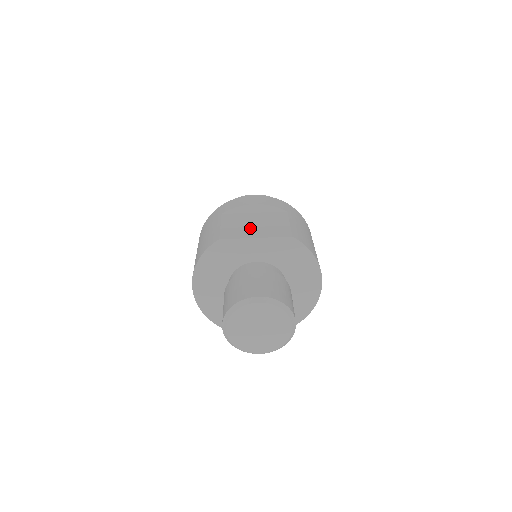
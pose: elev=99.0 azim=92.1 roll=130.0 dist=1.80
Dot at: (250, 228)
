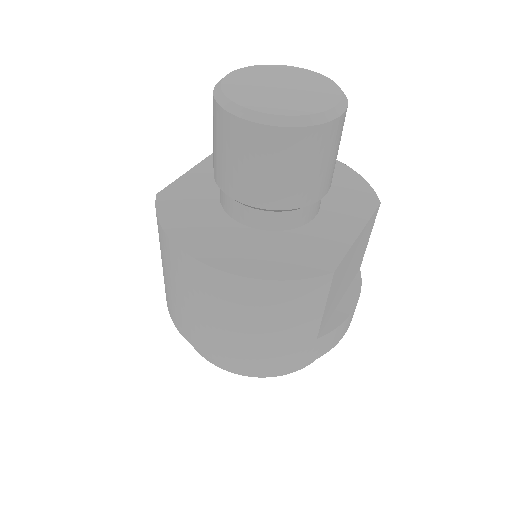
Dot at: occluded
